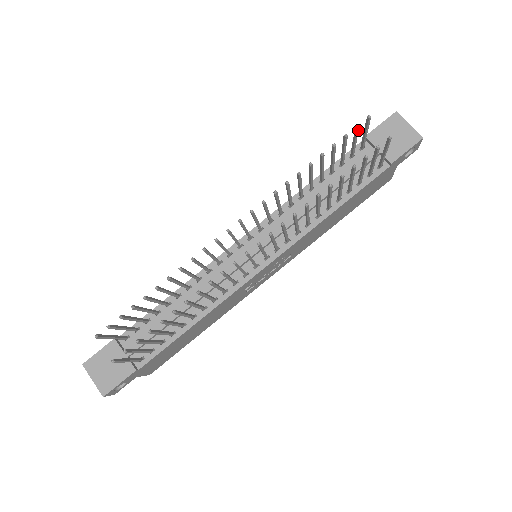
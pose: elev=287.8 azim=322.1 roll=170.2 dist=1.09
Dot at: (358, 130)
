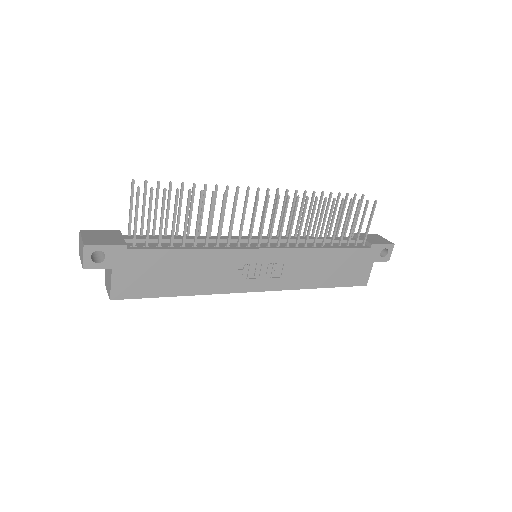
Dot at: occluded
